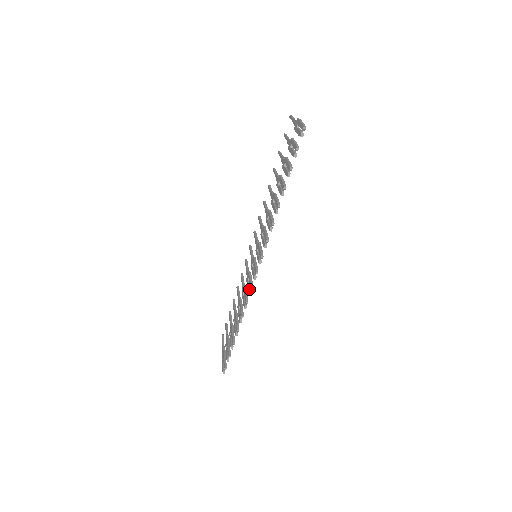
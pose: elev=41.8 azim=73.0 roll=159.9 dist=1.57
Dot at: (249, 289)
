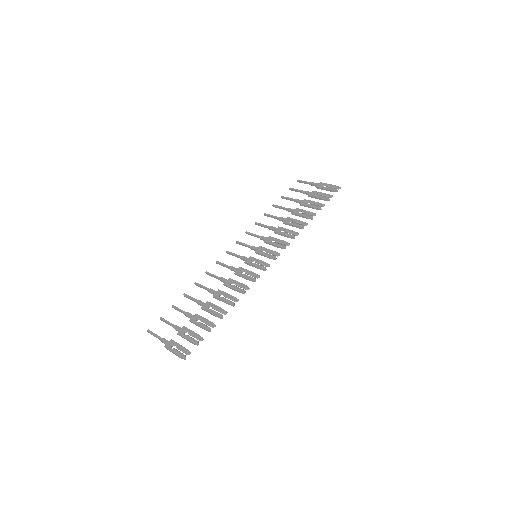
Dot at: (254, 277)
